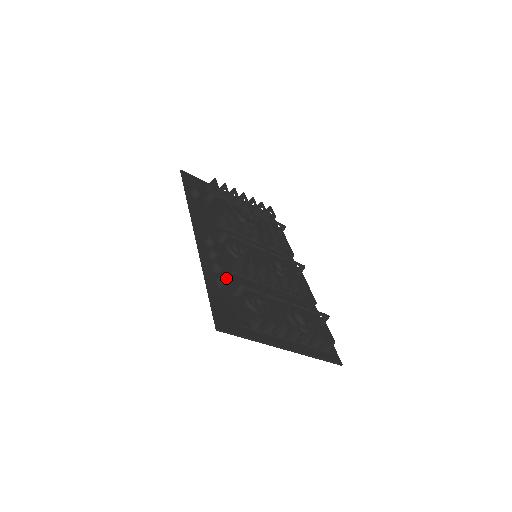
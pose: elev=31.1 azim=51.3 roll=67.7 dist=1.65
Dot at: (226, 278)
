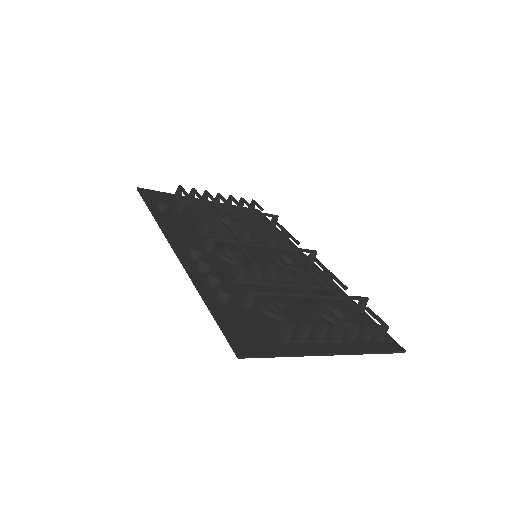
Dot at: (229, 289)
